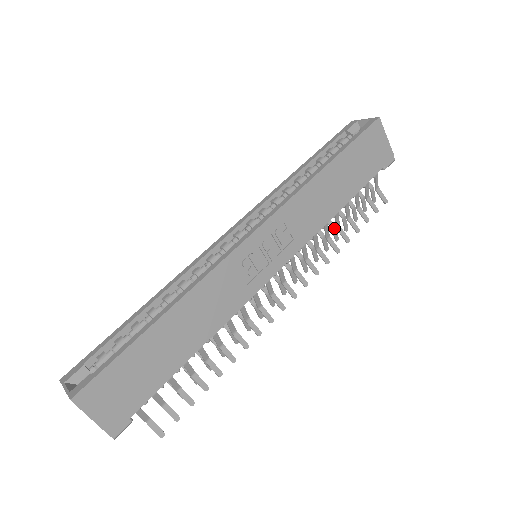
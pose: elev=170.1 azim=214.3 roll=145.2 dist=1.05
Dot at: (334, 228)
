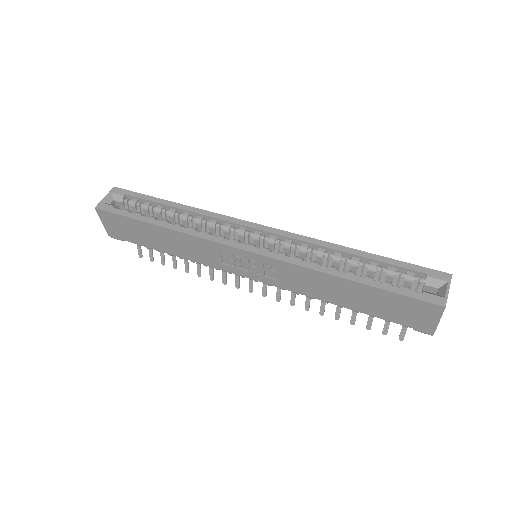
Dot at: occluded
